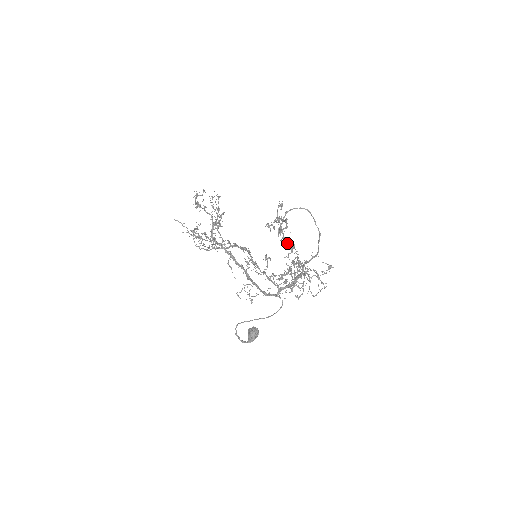
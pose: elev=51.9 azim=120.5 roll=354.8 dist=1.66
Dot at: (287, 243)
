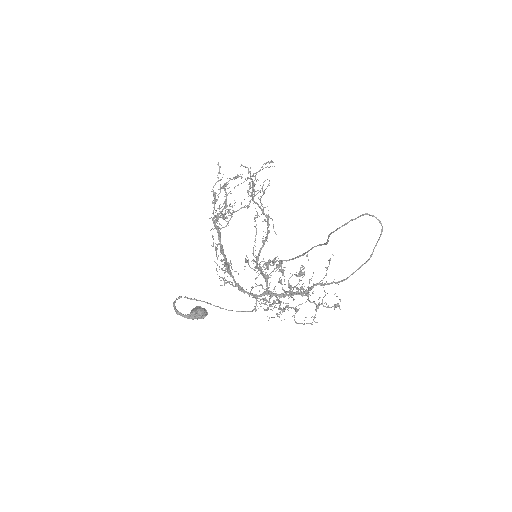
Dot at: occluded
